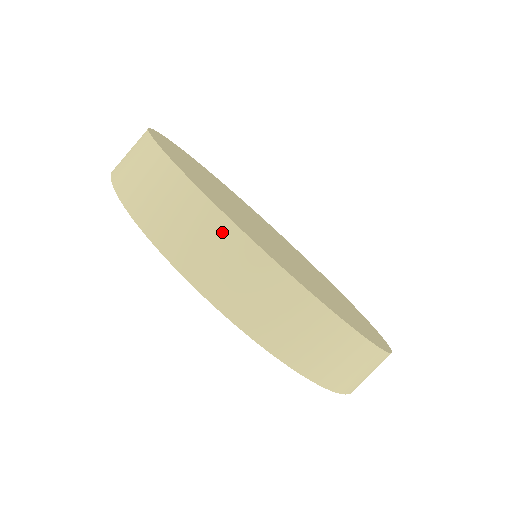
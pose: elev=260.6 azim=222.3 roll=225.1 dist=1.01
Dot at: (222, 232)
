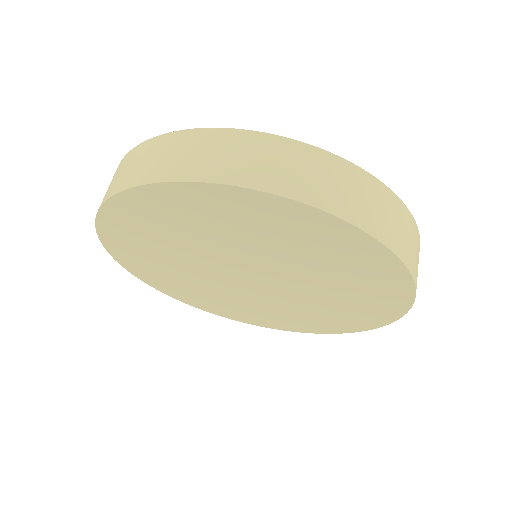
Dot at: (289, 149)
